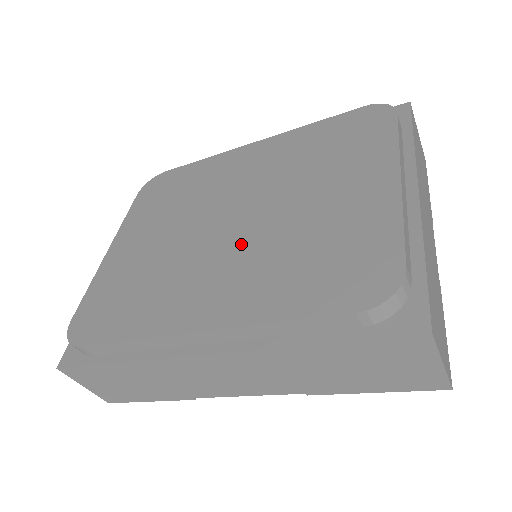
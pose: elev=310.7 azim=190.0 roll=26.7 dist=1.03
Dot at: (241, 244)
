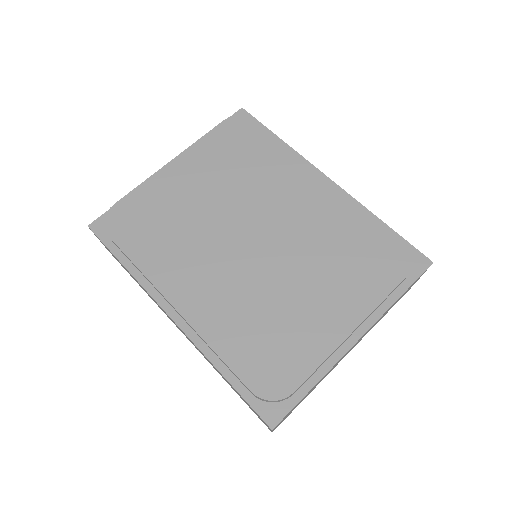
Dot at: (243, 270)
